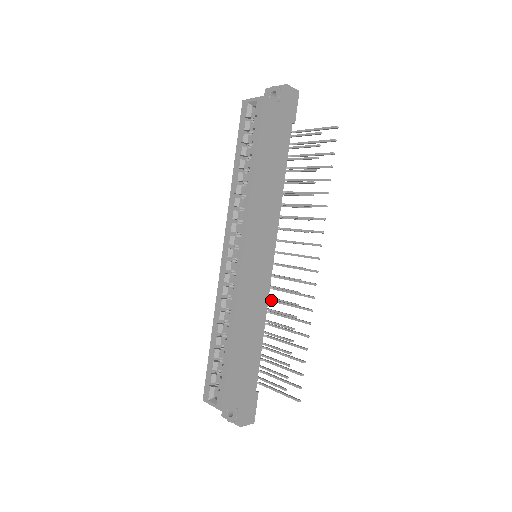
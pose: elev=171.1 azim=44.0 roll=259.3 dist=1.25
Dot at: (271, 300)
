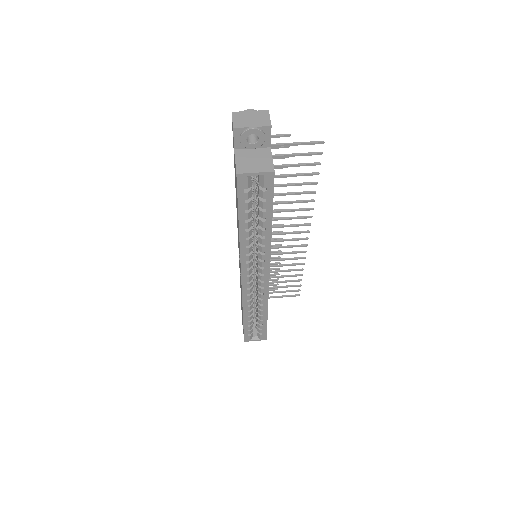
Dot at: occluded
